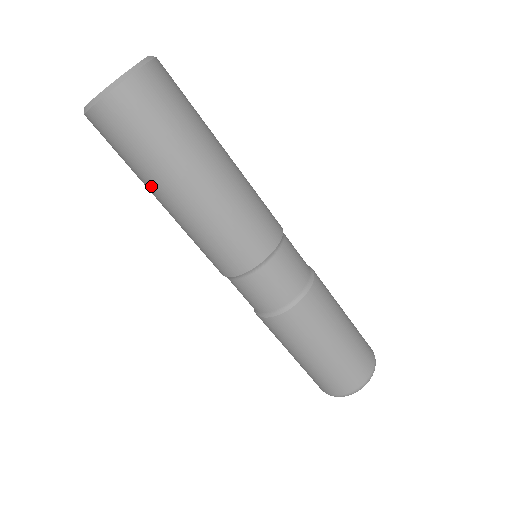
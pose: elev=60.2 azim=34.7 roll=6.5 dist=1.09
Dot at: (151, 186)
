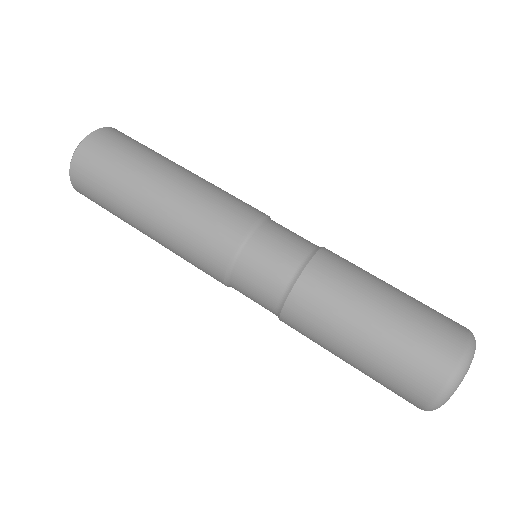
Dot at: (149, 169)
